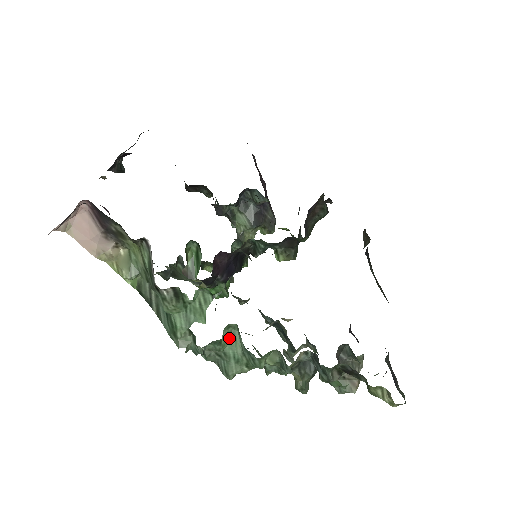
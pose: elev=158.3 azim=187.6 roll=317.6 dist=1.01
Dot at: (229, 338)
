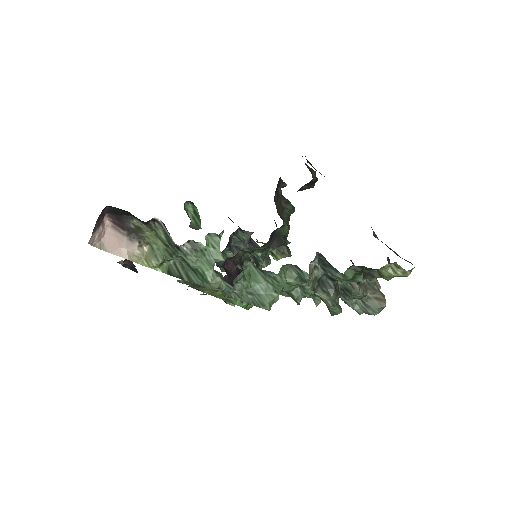
Dot at: (250, 276)
